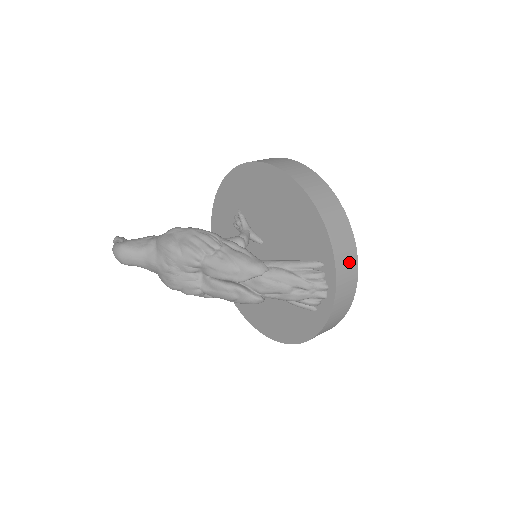
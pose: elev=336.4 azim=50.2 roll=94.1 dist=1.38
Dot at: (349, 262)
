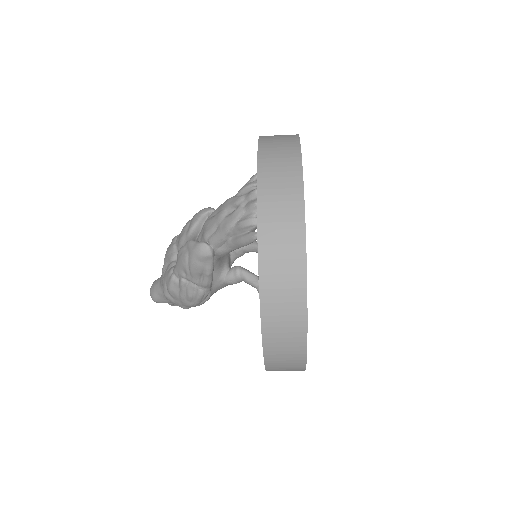
Dot at: (284, 159)
